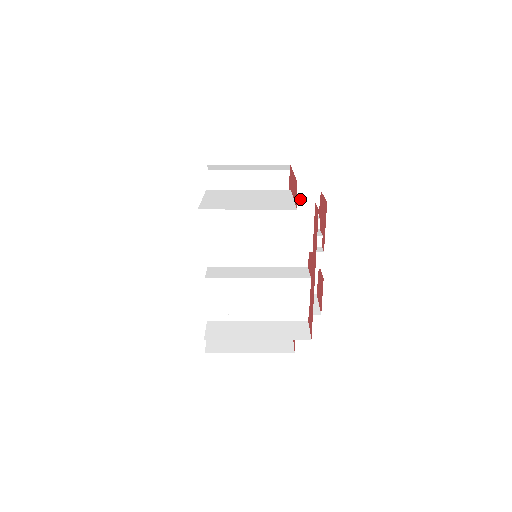
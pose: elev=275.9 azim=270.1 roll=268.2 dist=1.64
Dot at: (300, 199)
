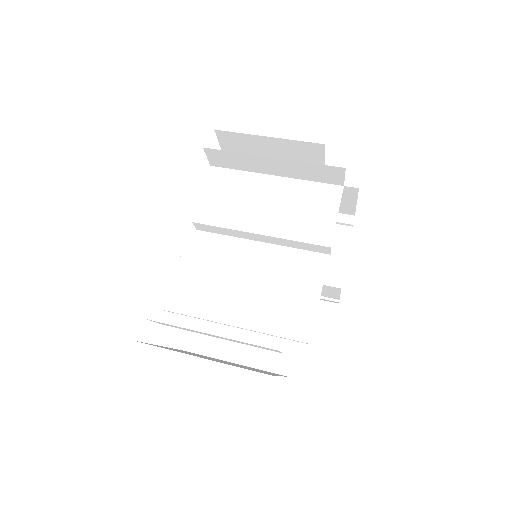
Dot at: occluded
